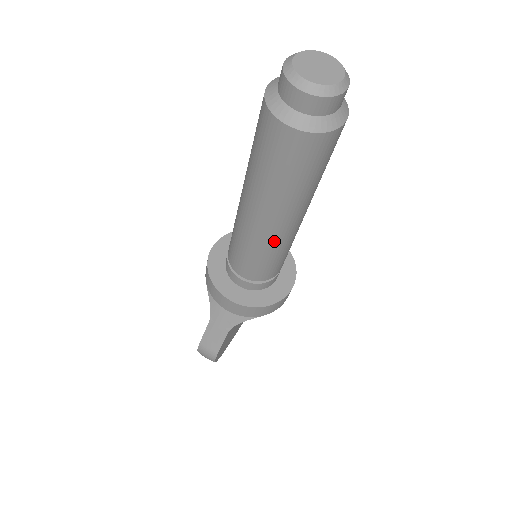
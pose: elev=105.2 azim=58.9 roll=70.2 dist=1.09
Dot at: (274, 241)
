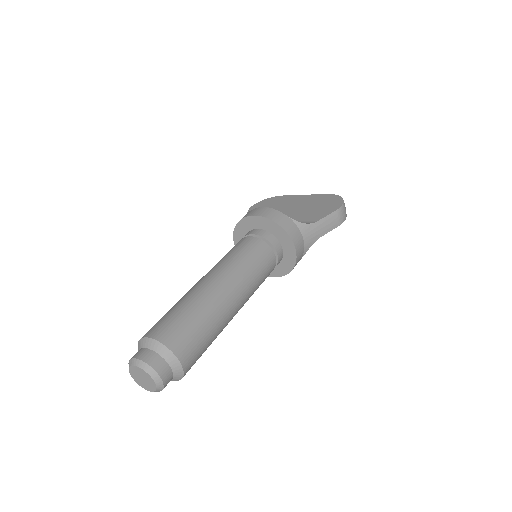
Dot at: occluded
